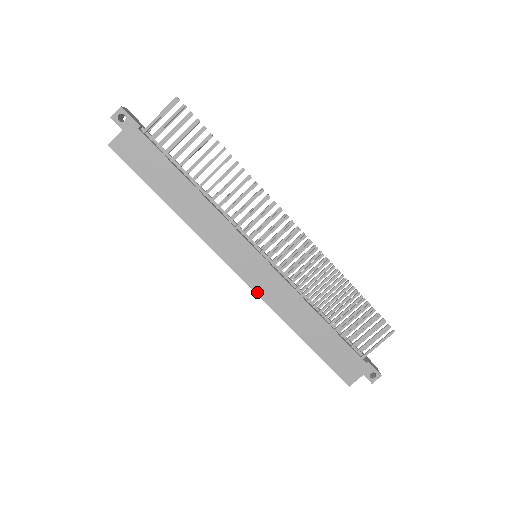
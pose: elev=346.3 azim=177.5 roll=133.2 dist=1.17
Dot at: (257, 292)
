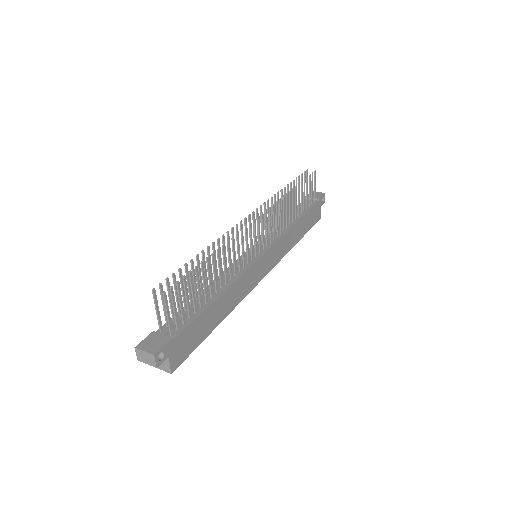
Dot at: (275, 265)
